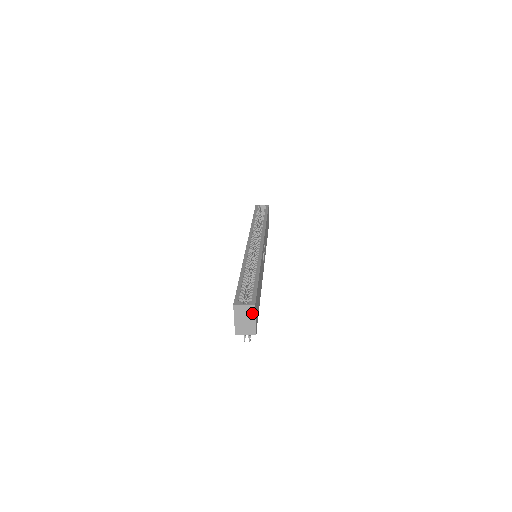
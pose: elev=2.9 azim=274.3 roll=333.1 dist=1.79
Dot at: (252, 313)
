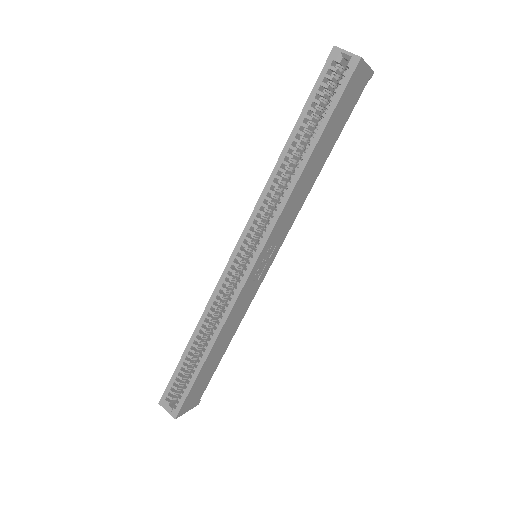
Dot at: occluded
